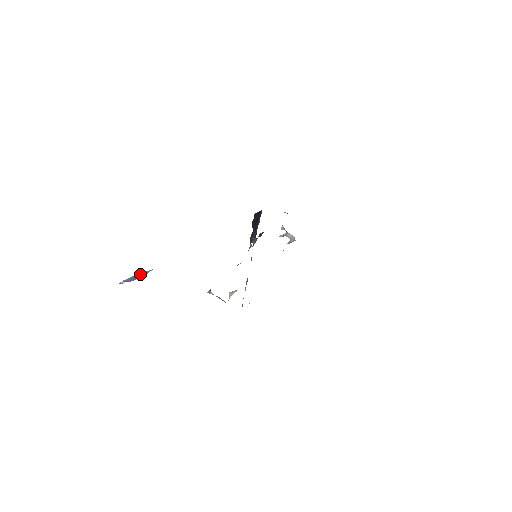
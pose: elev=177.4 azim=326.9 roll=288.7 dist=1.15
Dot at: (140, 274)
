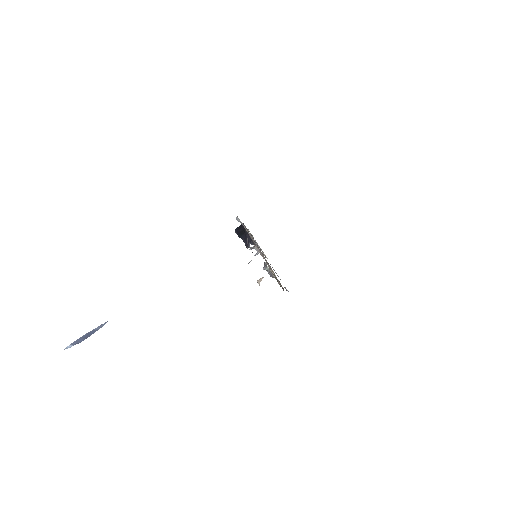
Dot at: (93, 330)
